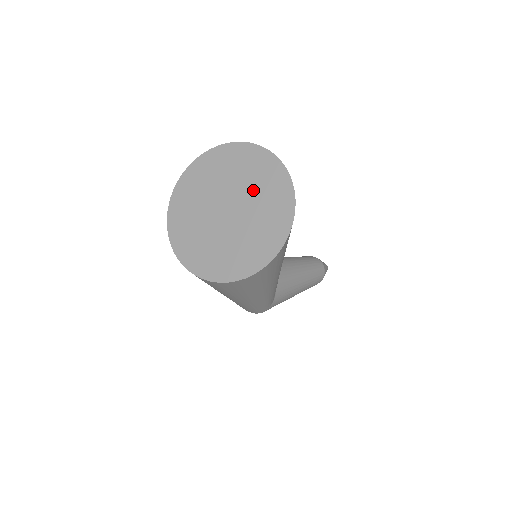
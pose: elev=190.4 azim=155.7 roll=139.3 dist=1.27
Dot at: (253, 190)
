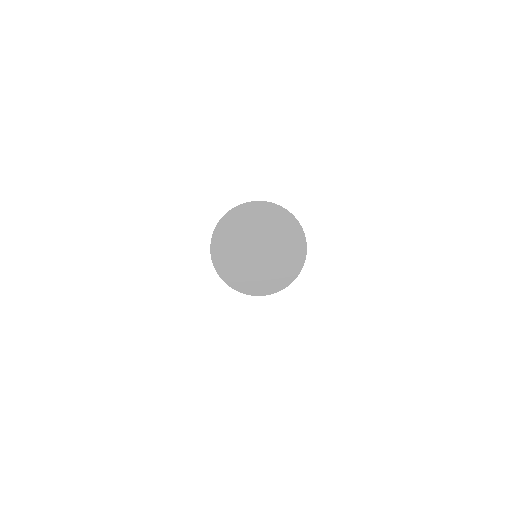
Dot at: (264, 228)
